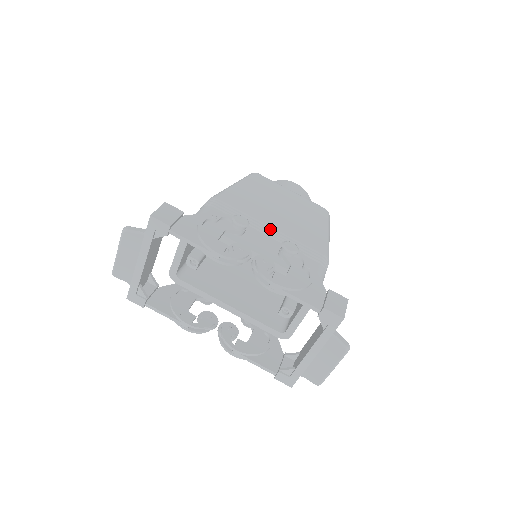
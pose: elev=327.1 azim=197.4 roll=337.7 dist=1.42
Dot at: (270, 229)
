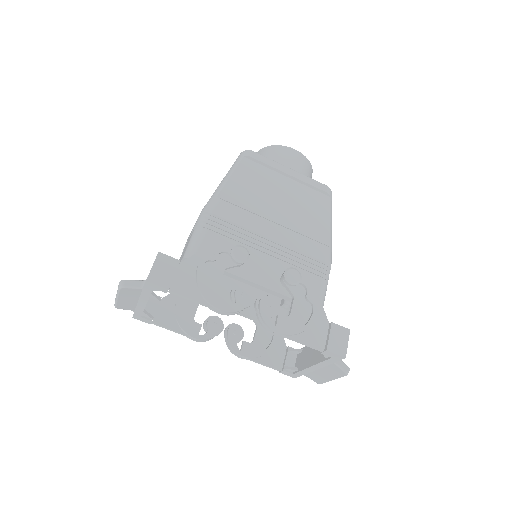
Dot at: (270, 243)
